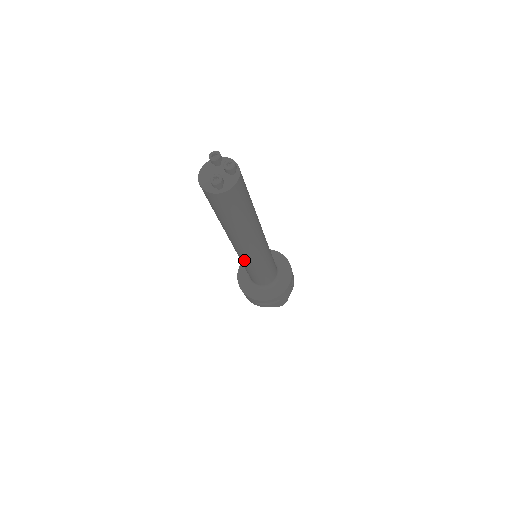
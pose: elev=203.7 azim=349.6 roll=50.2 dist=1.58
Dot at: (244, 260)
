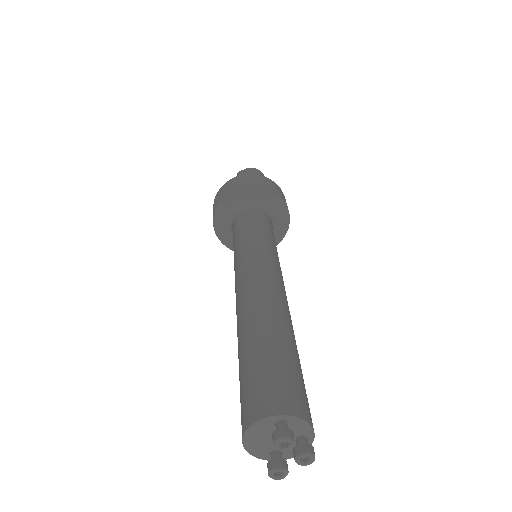
Dot at: occluded
